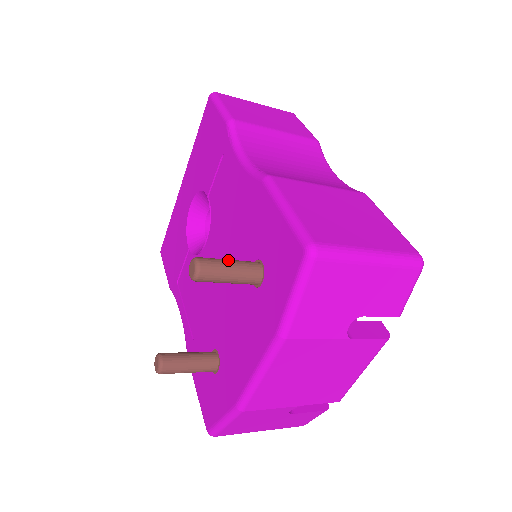
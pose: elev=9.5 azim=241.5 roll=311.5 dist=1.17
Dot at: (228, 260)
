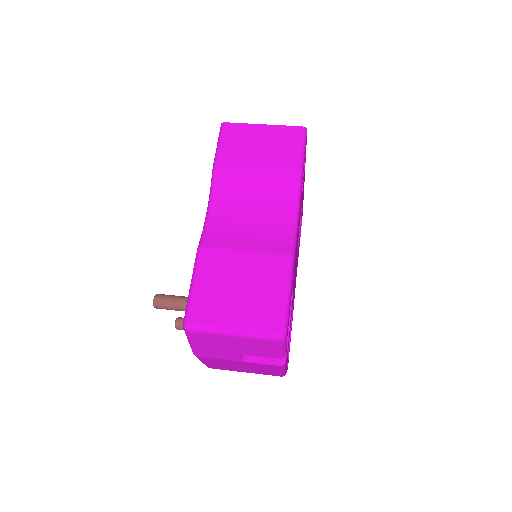
Dot at: (175, 299)
